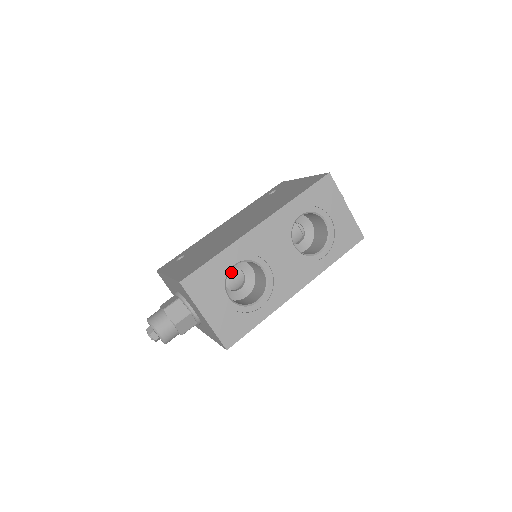
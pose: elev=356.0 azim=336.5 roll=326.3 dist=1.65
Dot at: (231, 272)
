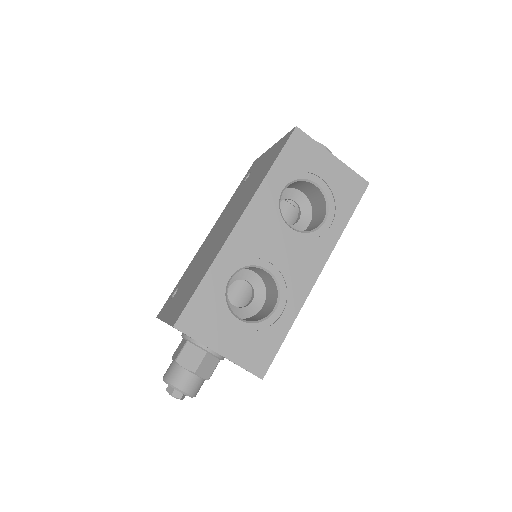
Dot at: (233, 287)
